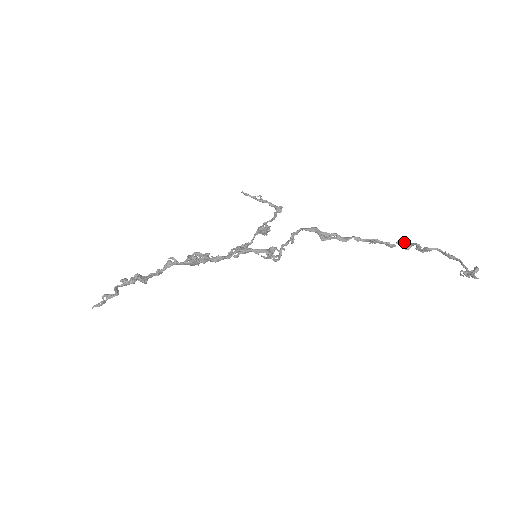
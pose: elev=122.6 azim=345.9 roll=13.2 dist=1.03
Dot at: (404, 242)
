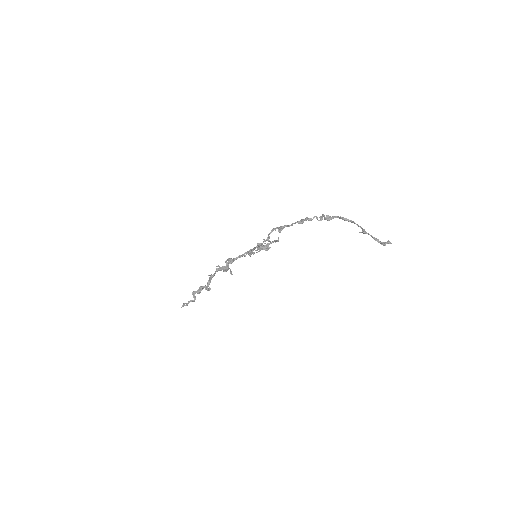
Dot at: (317, 217)
